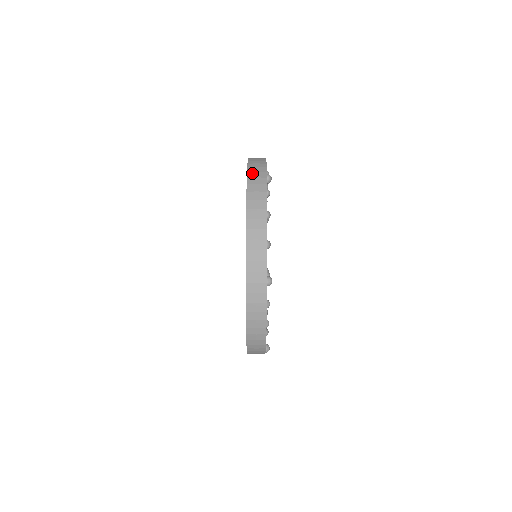
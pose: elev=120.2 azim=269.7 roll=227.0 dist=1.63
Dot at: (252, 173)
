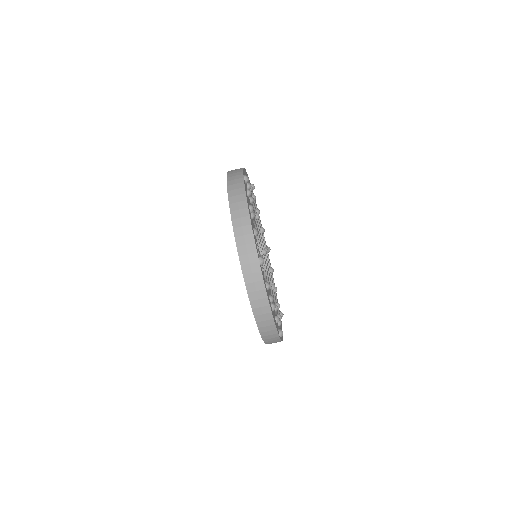
Dot at: (231, 177)
